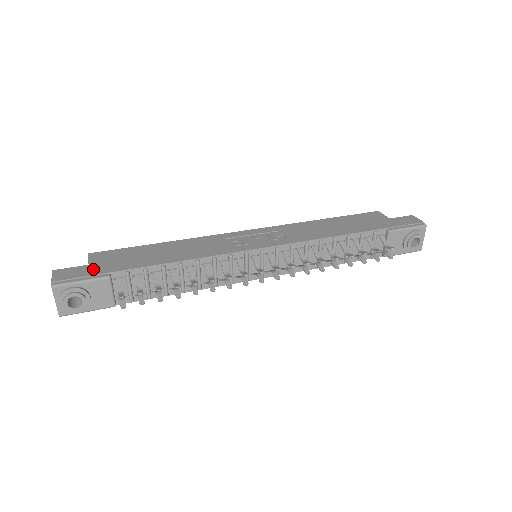
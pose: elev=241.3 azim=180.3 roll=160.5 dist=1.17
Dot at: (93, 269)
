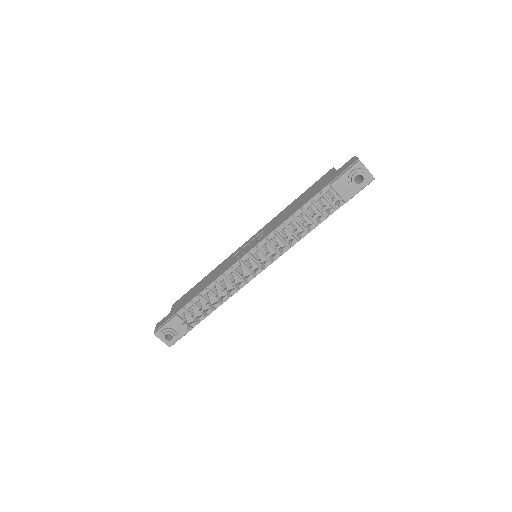
Dot at: (170, 315)
